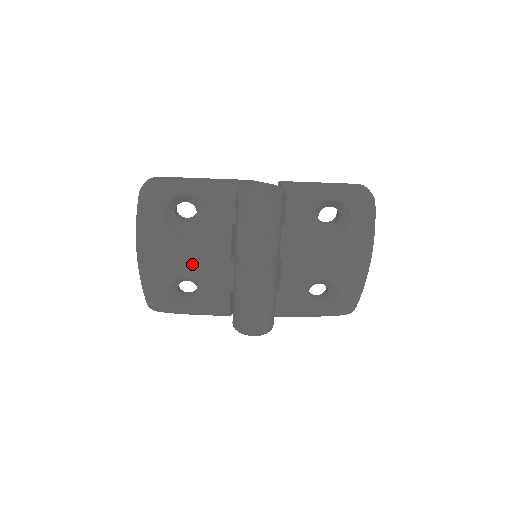
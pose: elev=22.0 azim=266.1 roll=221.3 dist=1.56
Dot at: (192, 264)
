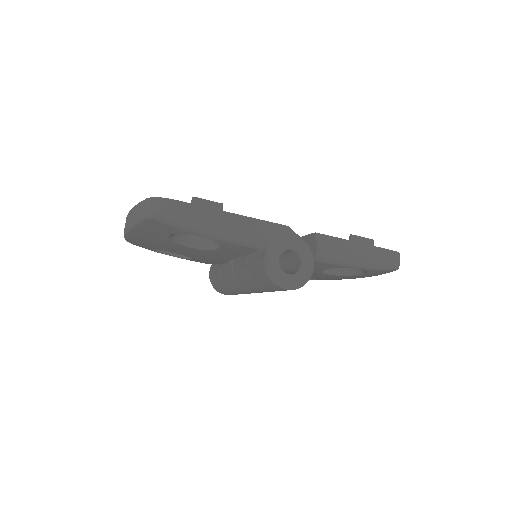
Dot at: (187, 253)
